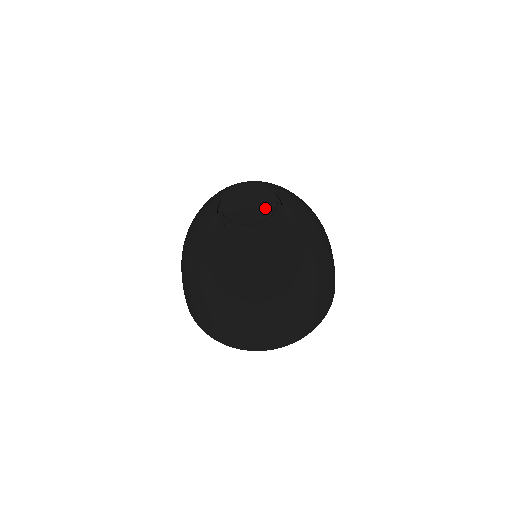
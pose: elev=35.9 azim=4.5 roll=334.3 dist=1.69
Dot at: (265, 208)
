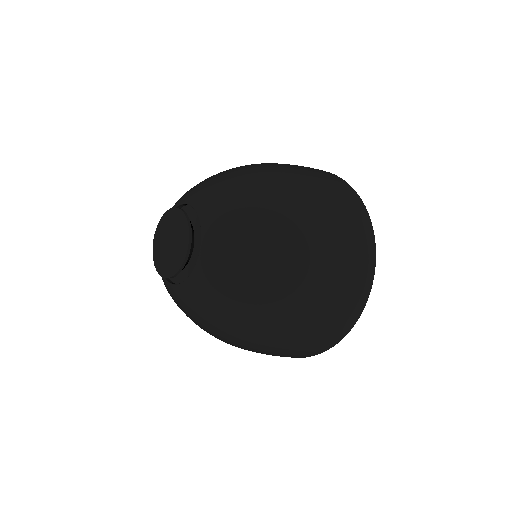
Dot at: (174, 262)
